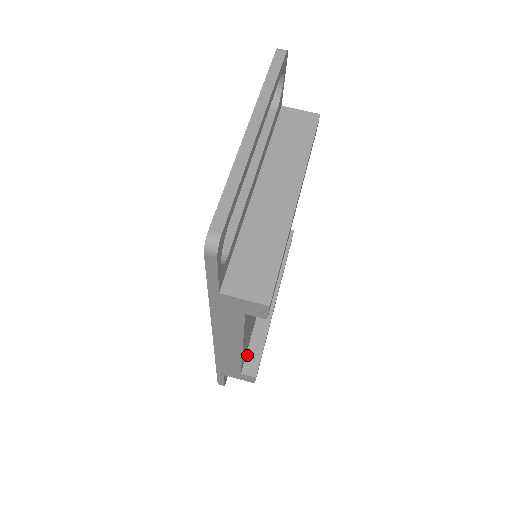
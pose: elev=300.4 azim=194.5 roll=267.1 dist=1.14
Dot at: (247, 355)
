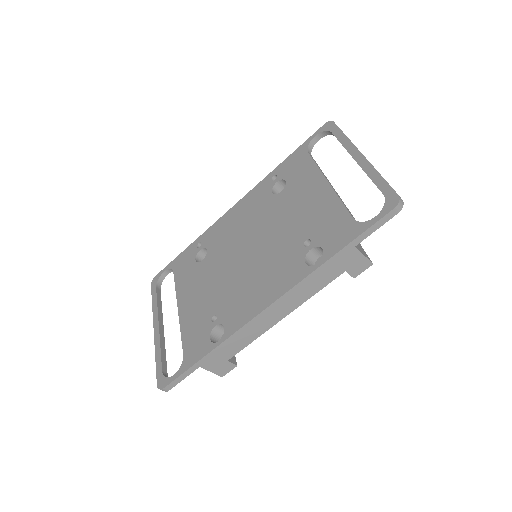
Dot at: occluded
